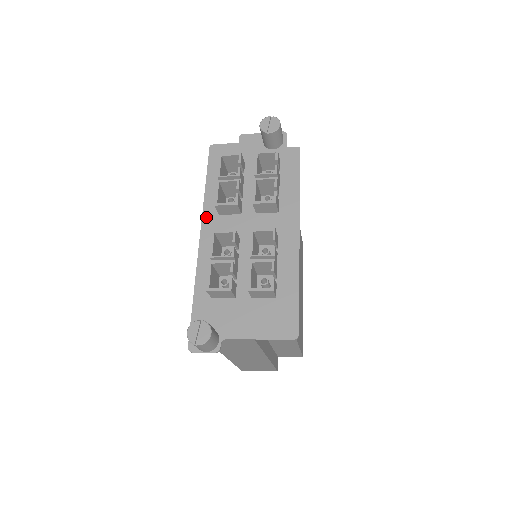
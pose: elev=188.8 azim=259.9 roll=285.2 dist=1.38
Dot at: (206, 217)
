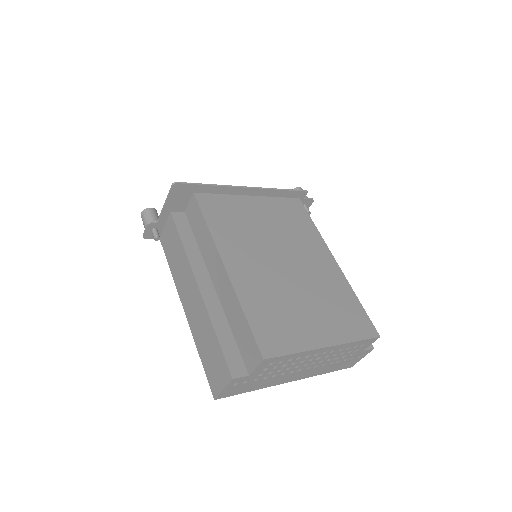
Dot at: occluded
